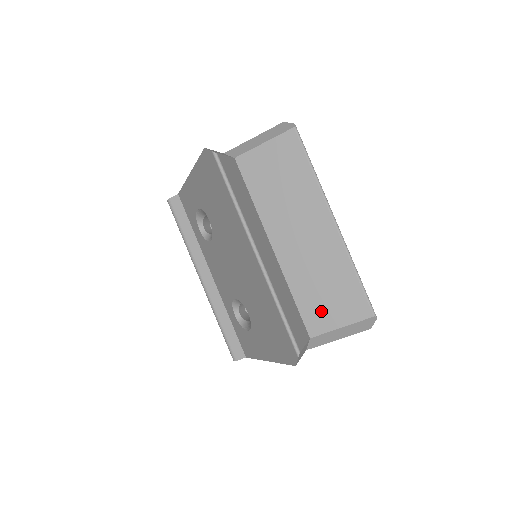
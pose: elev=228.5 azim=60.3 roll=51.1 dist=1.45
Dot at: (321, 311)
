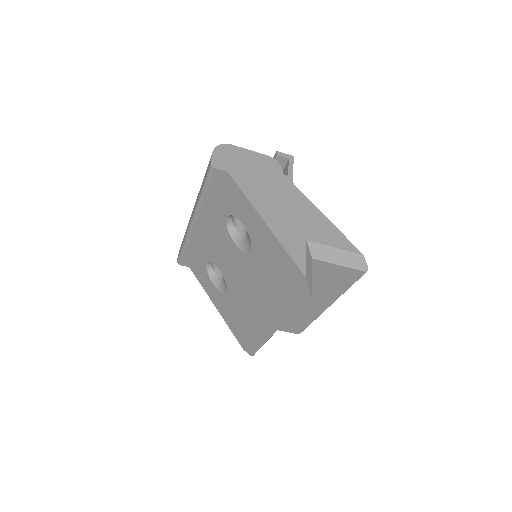
Dot at: occluded
